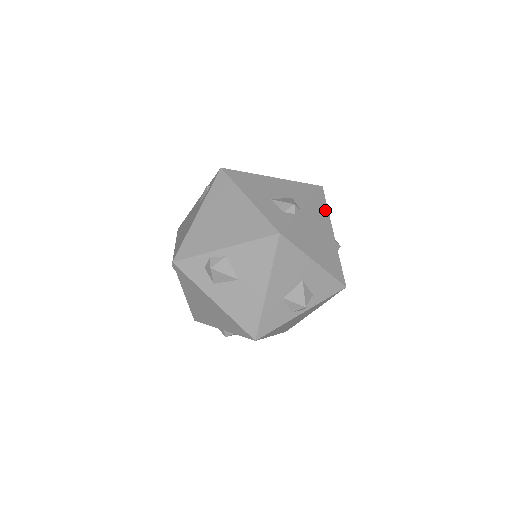
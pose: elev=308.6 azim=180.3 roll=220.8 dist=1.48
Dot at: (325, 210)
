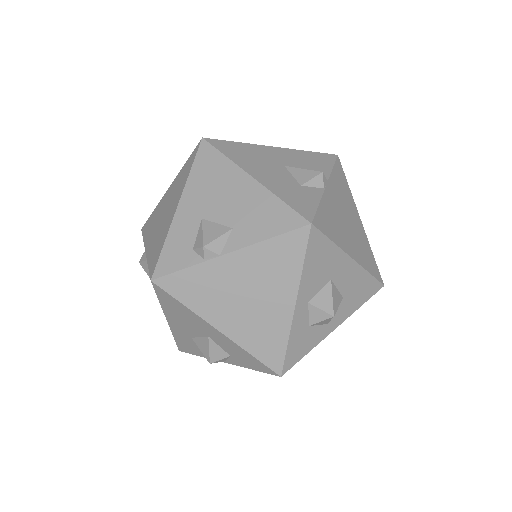
Dot at: (294, 263)
